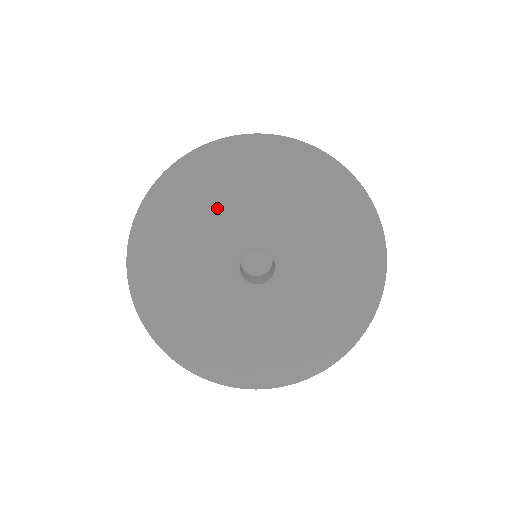
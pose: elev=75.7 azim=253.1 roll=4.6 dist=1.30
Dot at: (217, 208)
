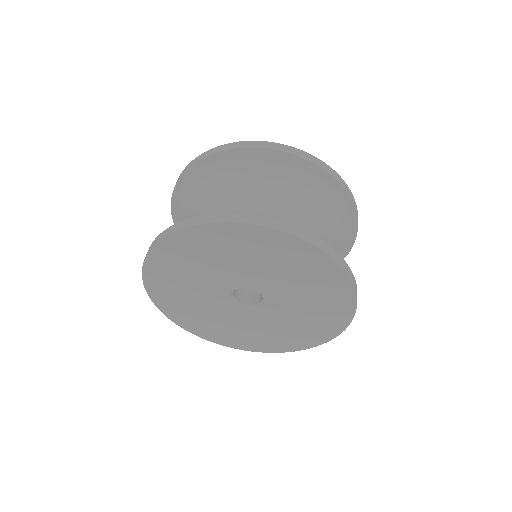
Dot at: (230, 261)
